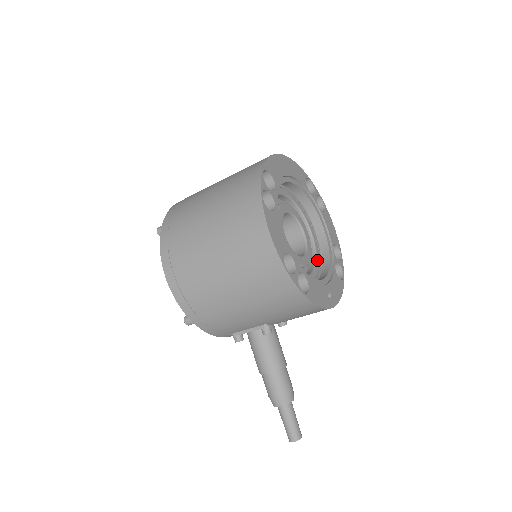
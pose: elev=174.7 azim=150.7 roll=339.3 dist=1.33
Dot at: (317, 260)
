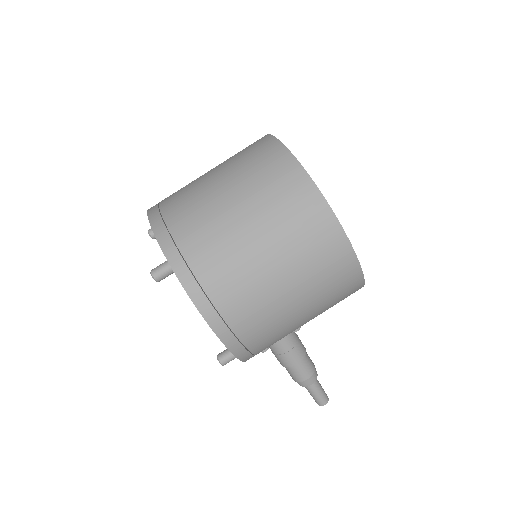
Dot at: occluded
